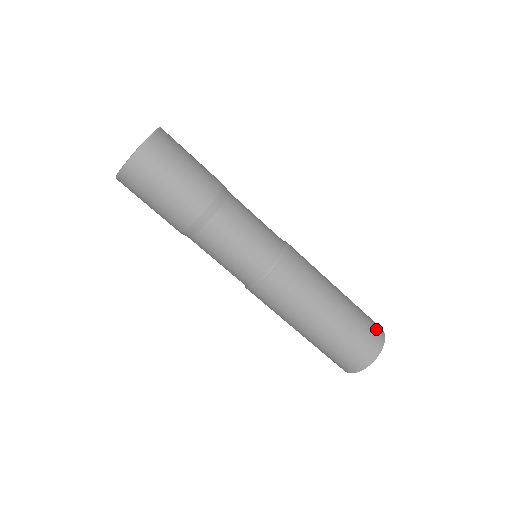
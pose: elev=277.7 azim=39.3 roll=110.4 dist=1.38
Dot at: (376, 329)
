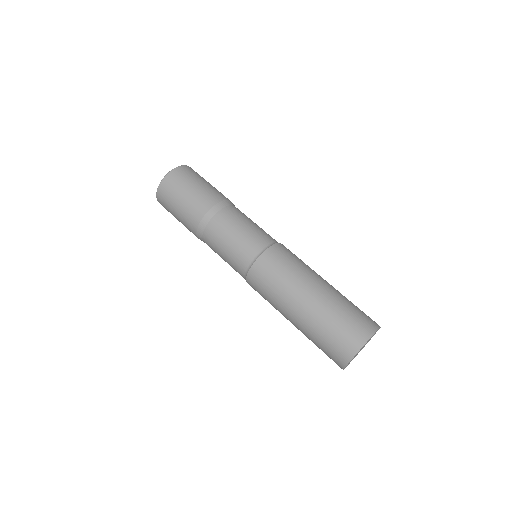
Dot at: occluded
